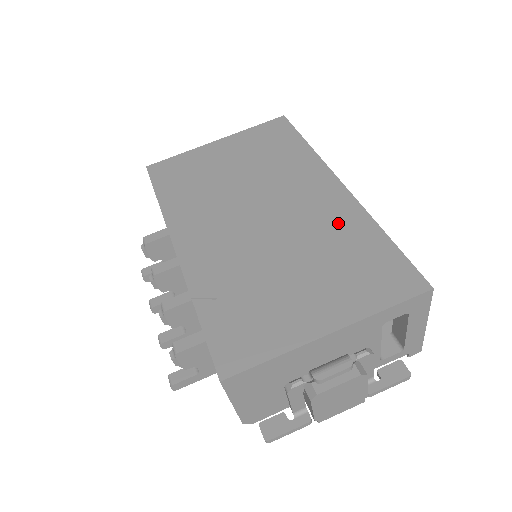
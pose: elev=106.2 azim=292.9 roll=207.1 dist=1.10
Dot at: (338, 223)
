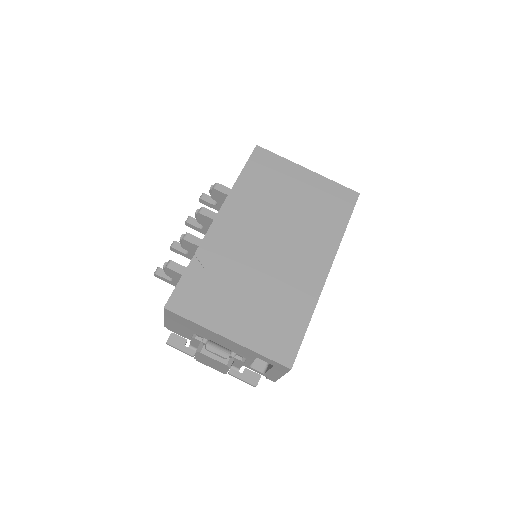
Dot at: (298, 292)
